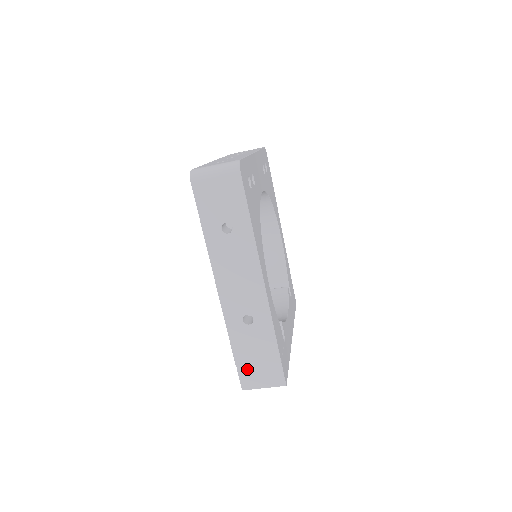
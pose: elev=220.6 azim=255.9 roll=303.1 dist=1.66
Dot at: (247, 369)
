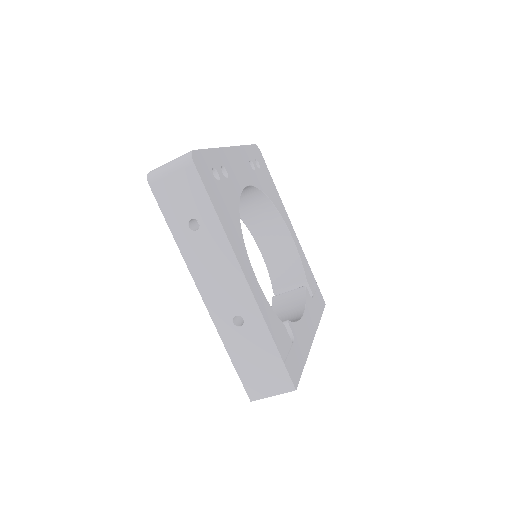
Dot at: (250, 377)
